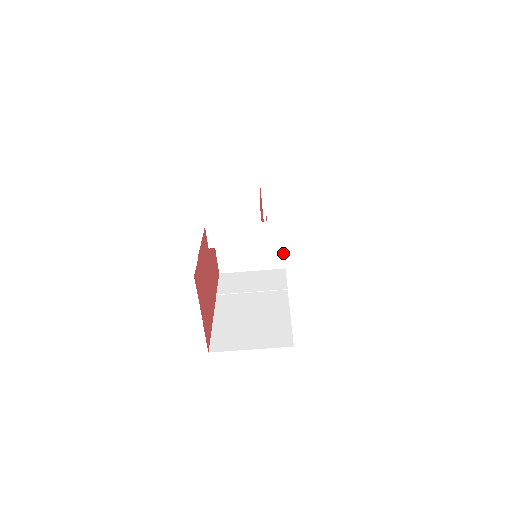
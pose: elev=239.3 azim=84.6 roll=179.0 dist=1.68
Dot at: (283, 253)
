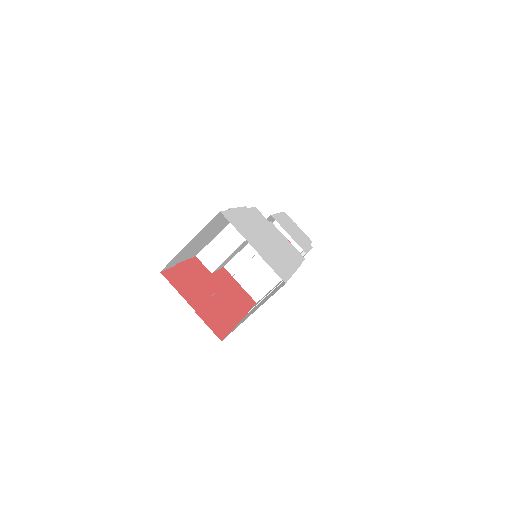
Dot at: occluded
